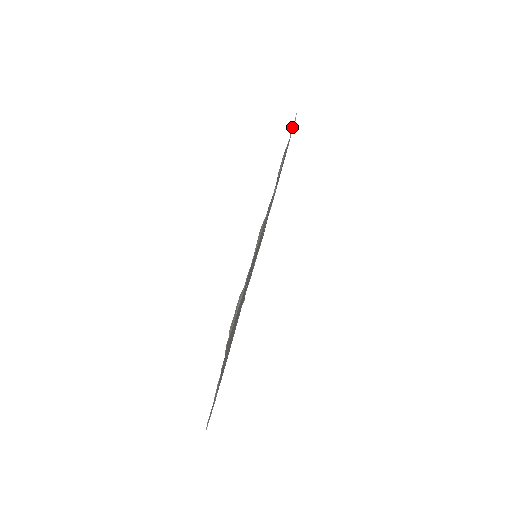
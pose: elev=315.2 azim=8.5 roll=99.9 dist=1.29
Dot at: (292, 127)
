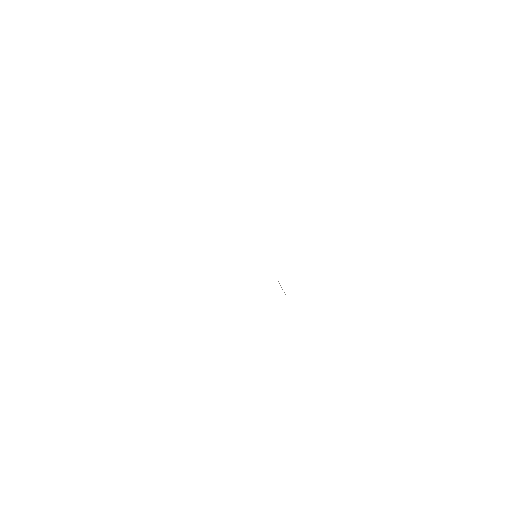
Dot at: occluded
